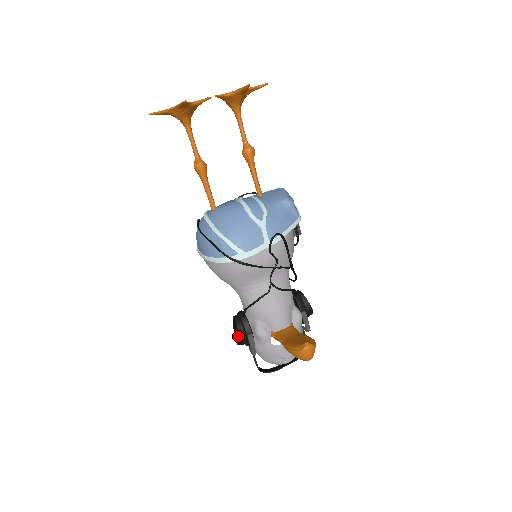
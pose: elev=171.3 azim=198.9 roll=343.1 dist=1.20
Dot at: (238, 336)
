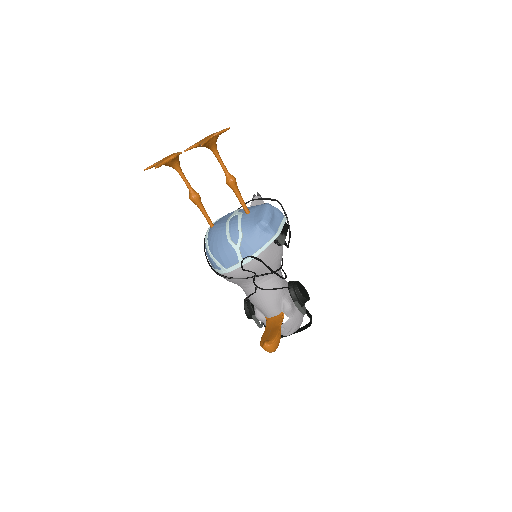
Dot at: (246, 315)
